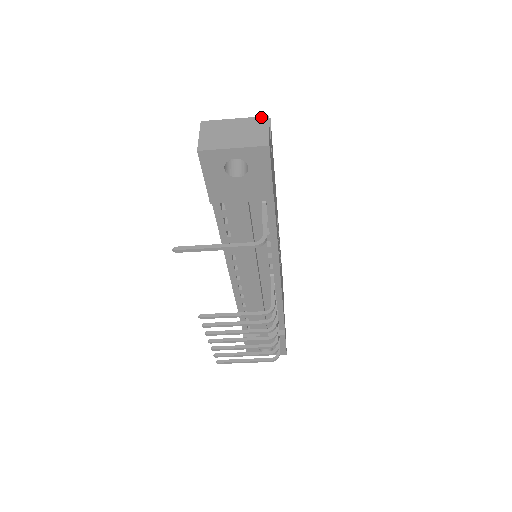
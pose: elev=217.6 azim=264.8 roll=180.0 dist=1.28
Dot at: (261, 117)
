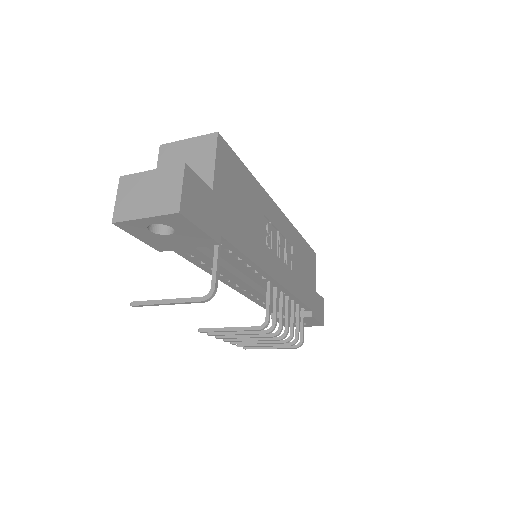
Dot at: (177, 166)
